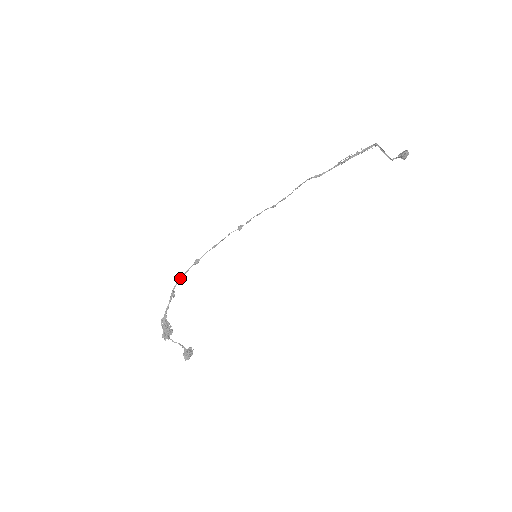
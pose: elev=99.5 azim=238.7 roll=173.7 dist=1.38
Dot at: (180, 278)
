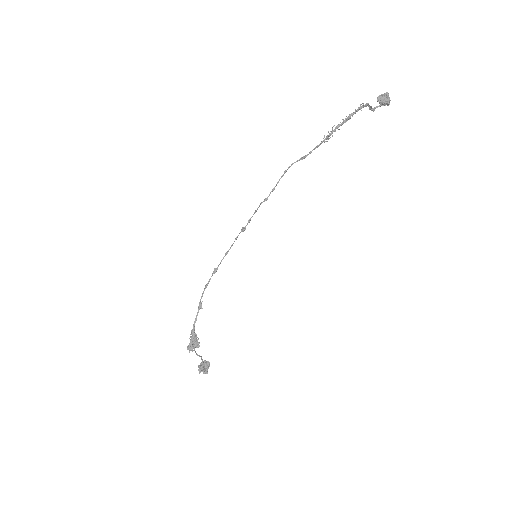
Dot at: (204, 289)
